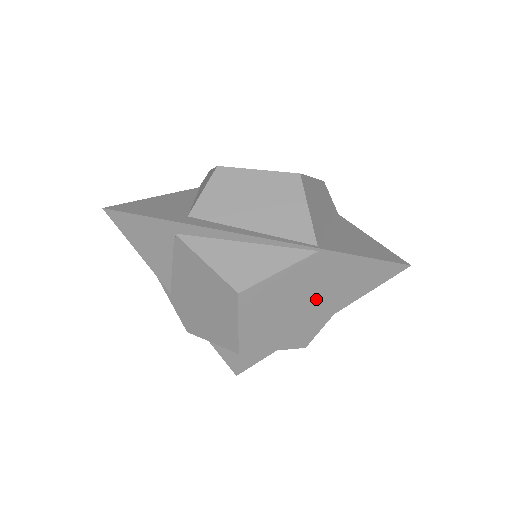
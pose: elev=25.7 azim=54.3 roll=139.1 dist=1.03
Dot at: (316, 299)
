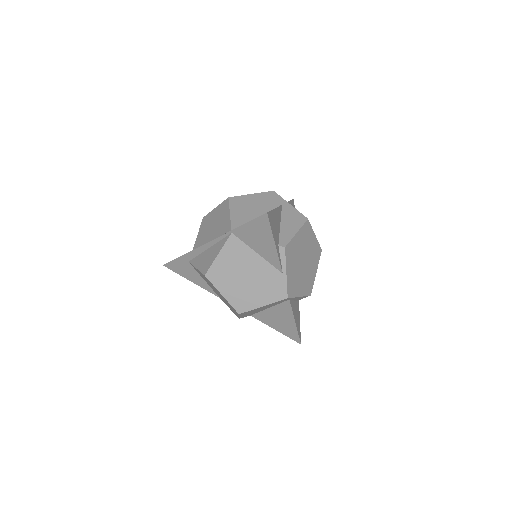
Dot at: (260, 262)
